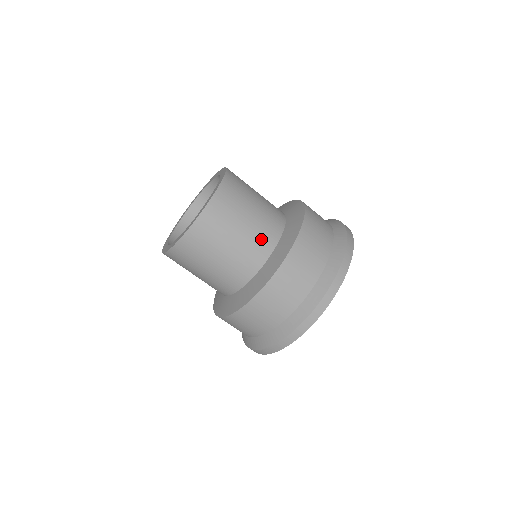
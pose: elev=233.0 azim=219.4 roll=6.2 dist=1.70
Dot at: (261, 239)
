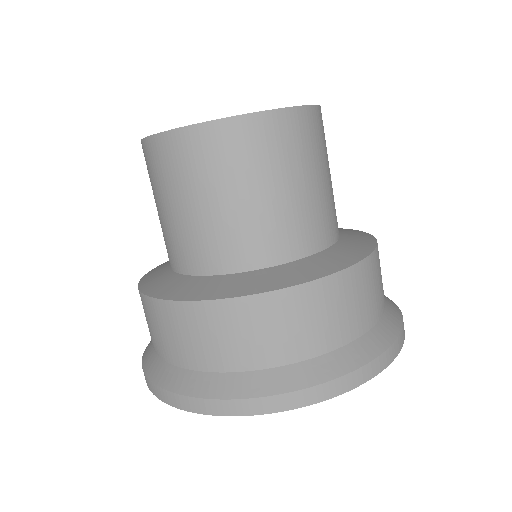
Dot at: (292, 229)
